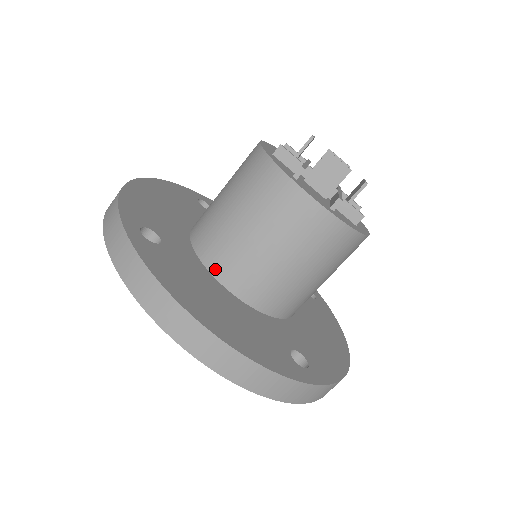
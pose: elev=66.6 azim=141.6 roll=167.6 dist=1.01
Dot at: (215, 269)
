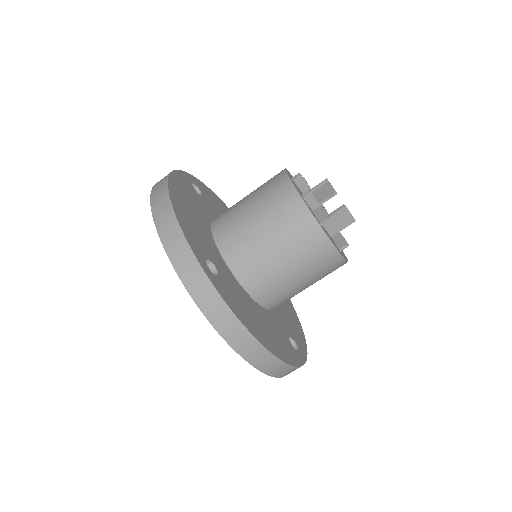
Dot at: (215, 220)
